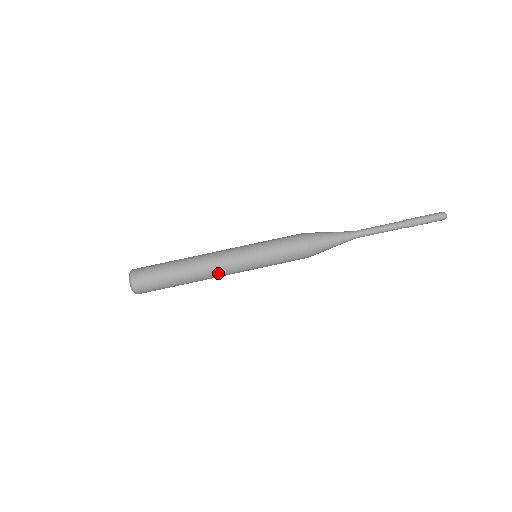
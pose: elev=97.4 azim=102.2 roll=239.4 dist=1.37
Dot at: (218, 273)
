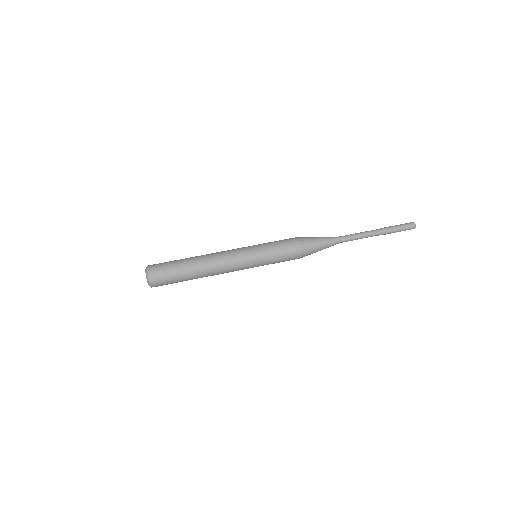
Dot at: (224, 270)
